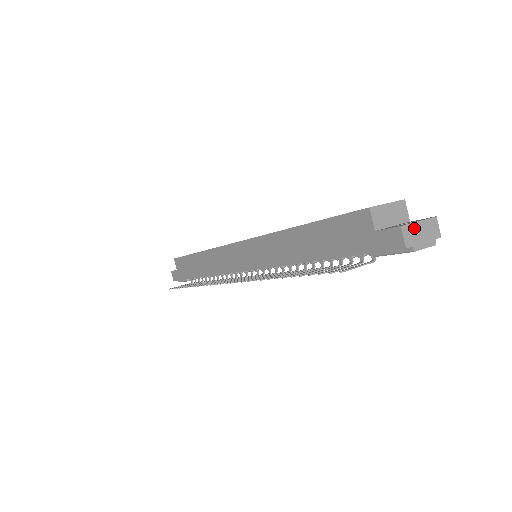
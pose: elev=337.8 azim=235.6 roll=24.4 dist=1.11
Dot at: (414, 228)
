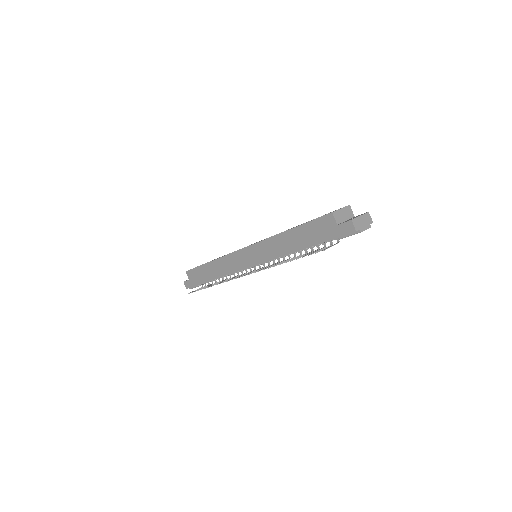
Dot at: (358, 220)
